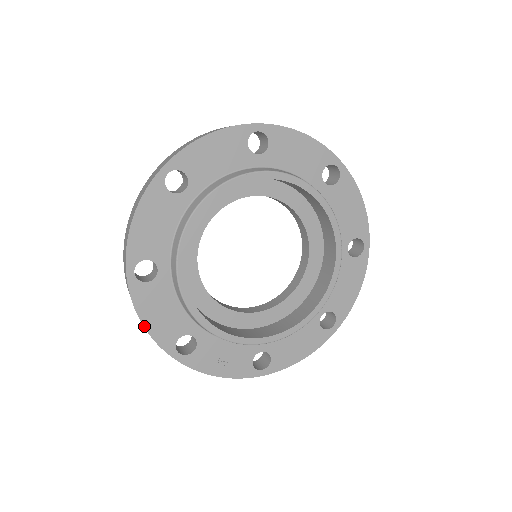
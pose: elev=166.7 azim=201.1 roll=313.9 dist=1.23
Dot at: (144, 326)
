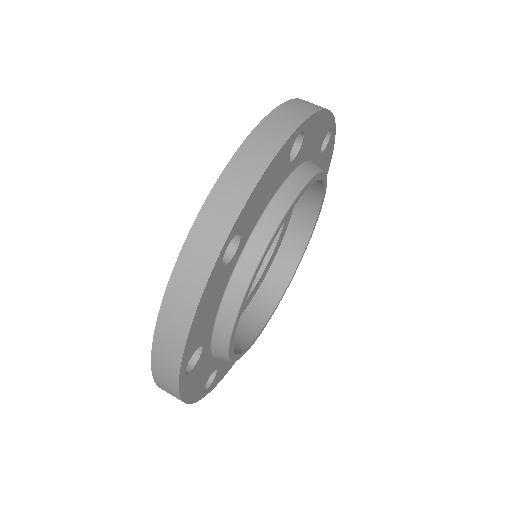
Dot at: occluded
